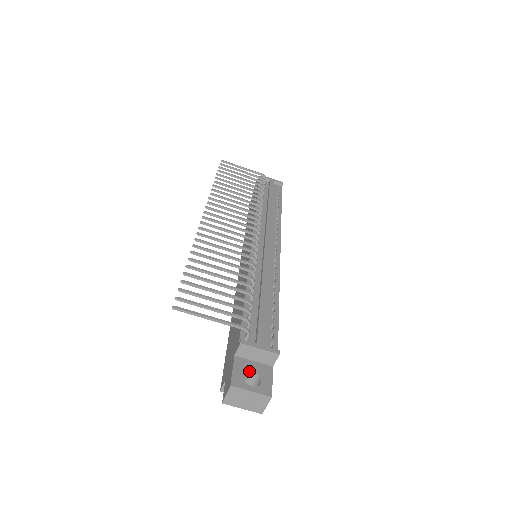
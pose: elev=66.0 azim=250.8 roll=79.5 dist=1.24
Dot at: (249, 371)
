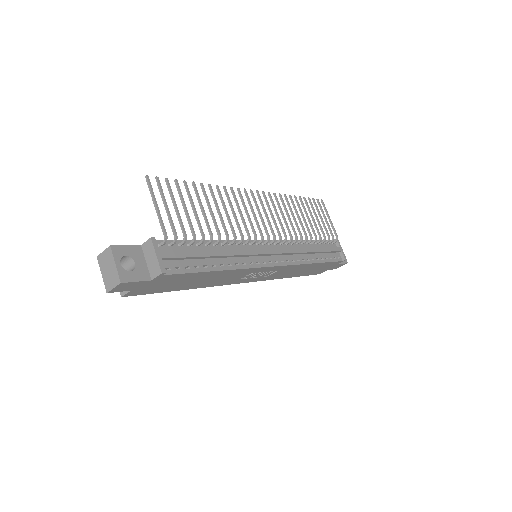
Dot at: (134, 259)
